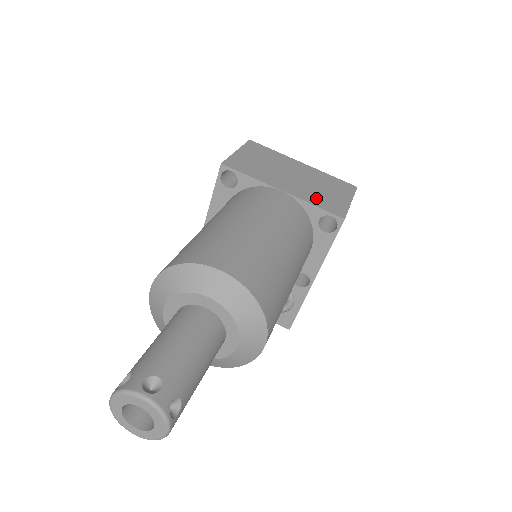
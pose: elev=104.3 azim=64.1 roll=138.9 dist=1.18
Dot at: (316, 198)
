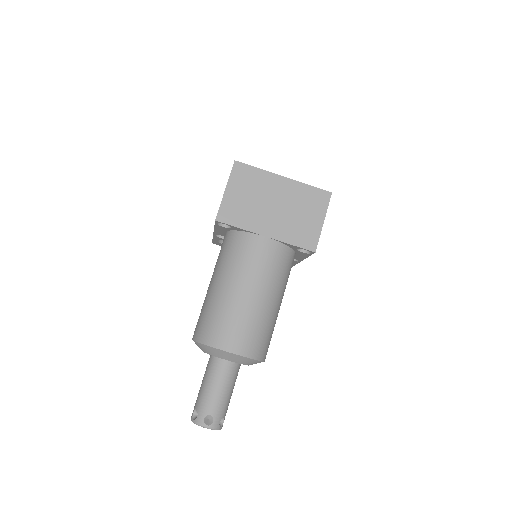
Dot at: (293, 233)
